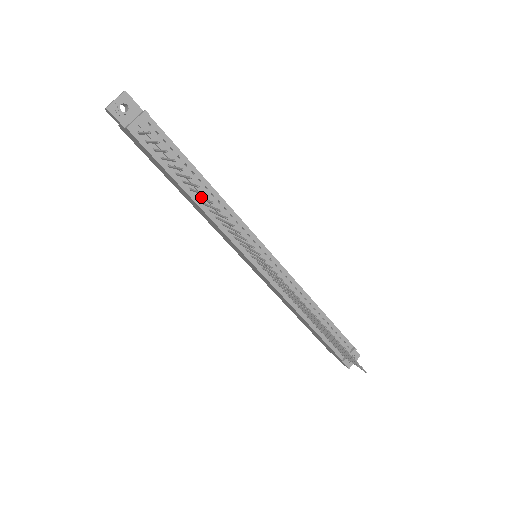
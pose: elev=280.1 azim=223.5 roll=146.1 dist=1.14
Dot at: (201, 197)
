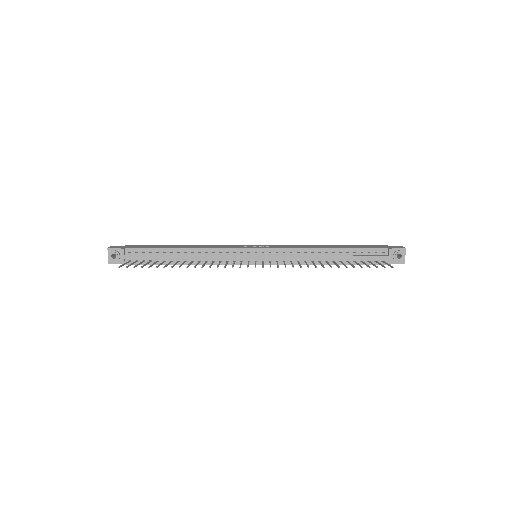
Dot at: (183, 263)
